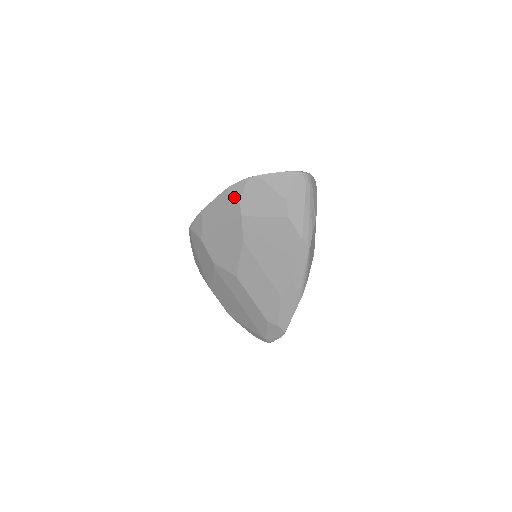
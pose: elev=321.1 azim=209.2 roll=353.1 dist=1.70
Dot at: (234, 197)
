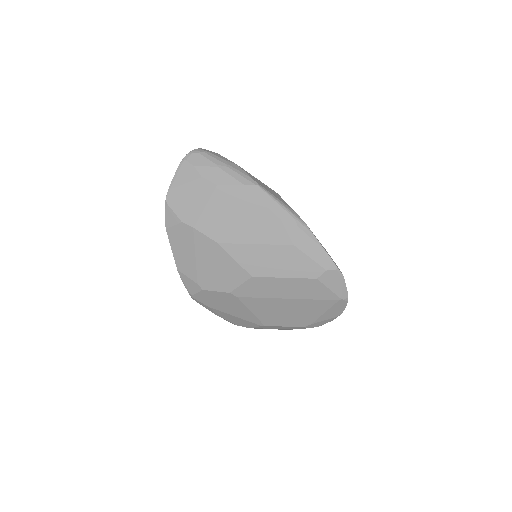
Dot at: (175, 225)
